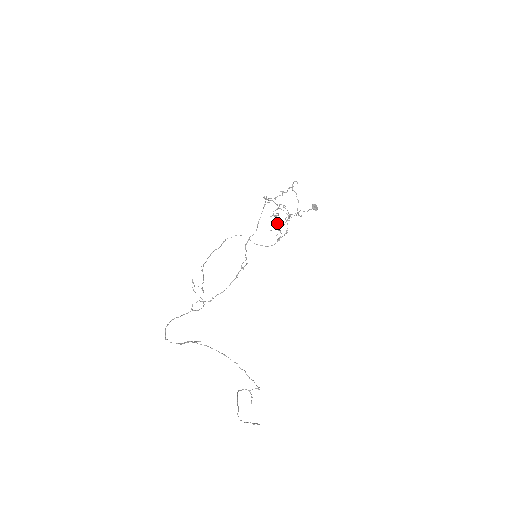
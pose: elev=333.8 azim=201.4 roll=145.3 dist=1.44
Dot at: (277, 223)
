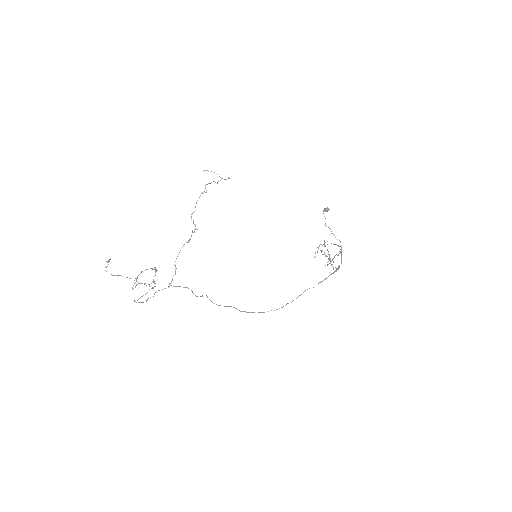
Dot at: occluded
